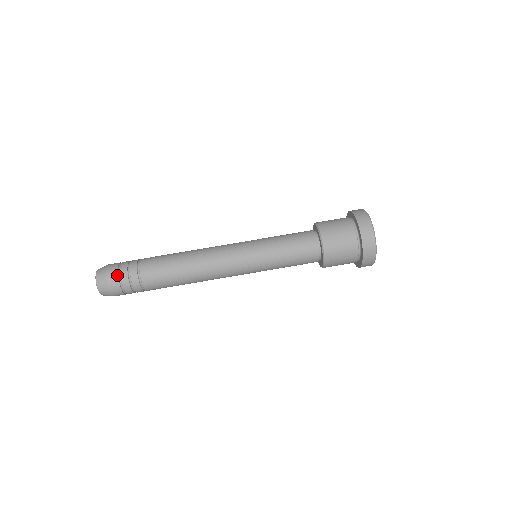
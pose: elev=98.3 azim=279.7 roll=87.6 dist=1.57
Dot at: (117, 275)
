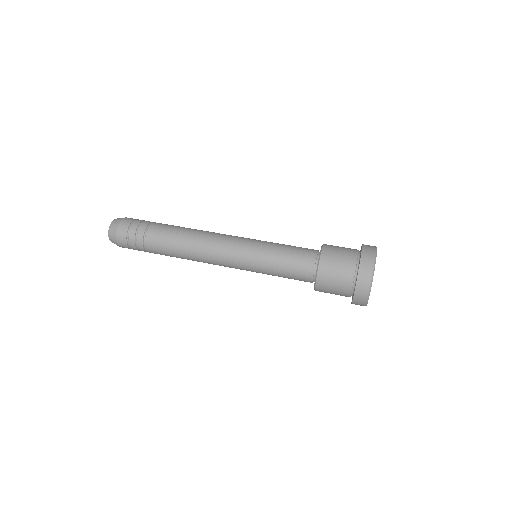
Dot at: (136, 219)
